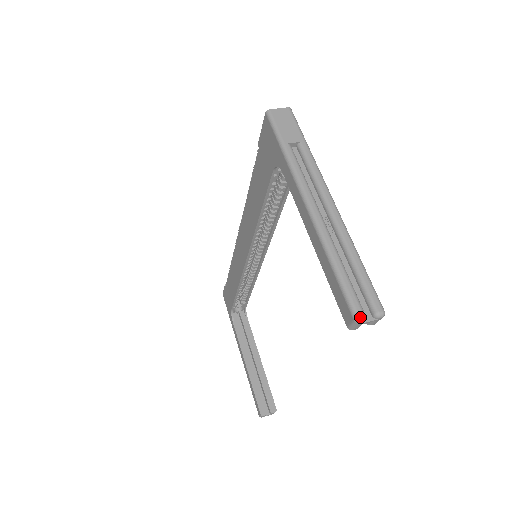
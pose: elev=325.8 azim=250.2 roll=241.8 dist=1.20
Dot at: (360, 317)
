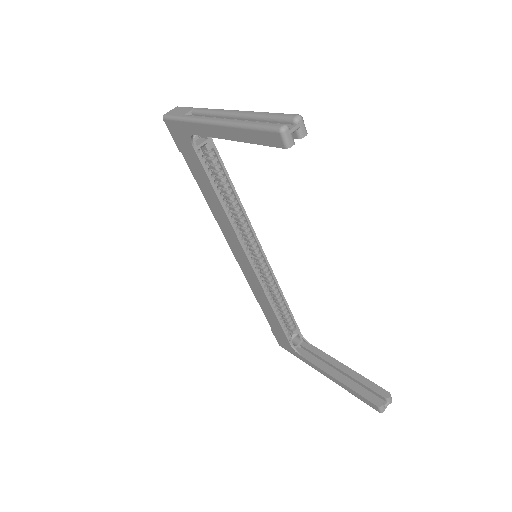
Dot at: (281, 126)
